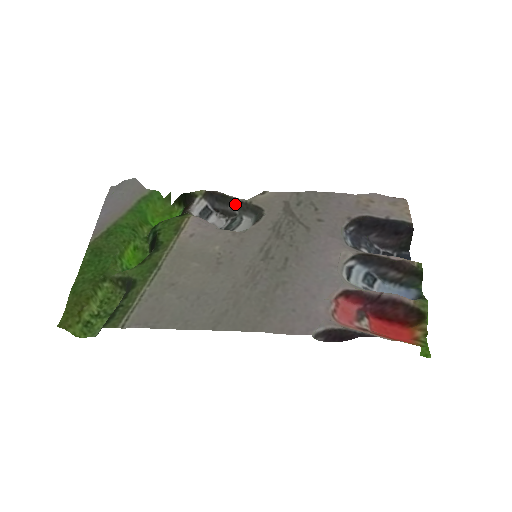
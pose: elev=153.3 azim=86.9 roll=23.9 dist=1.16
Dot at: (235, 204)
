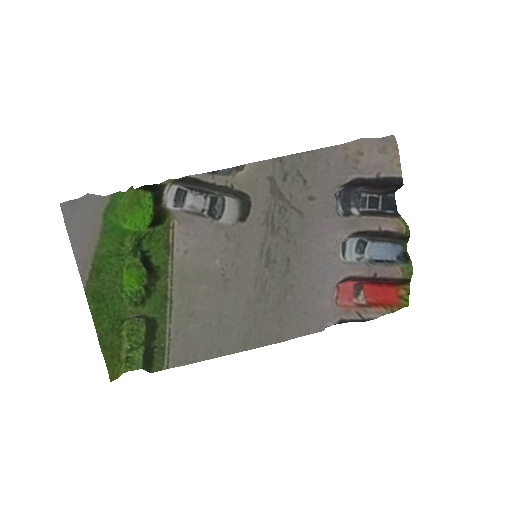
Dot at: (213, 188)
